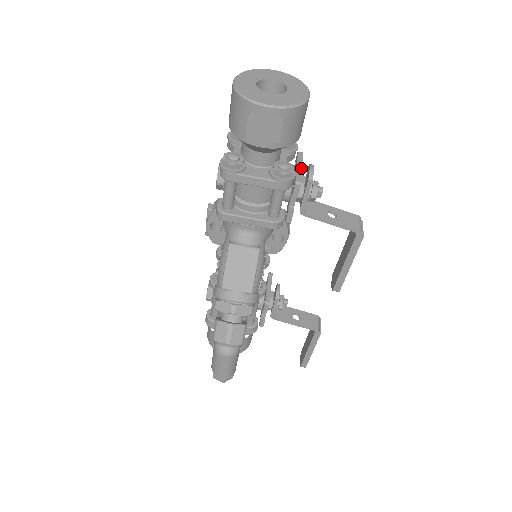
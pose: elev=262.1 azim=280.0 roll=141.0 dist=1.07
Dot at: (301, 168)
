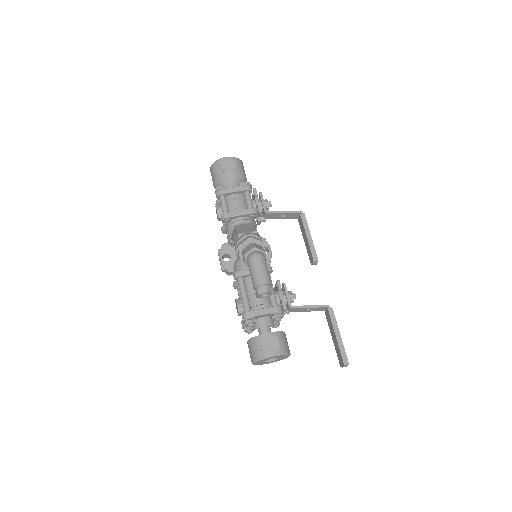
Dot at: occluded
